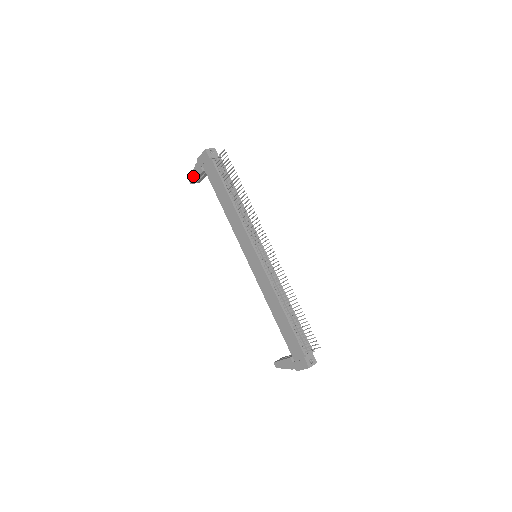
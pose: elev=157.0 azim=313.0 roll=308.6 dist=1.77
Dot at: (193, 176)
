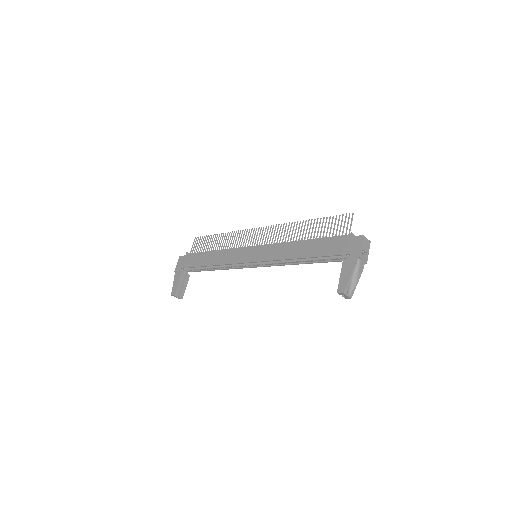
Dot at: (174, 286)
